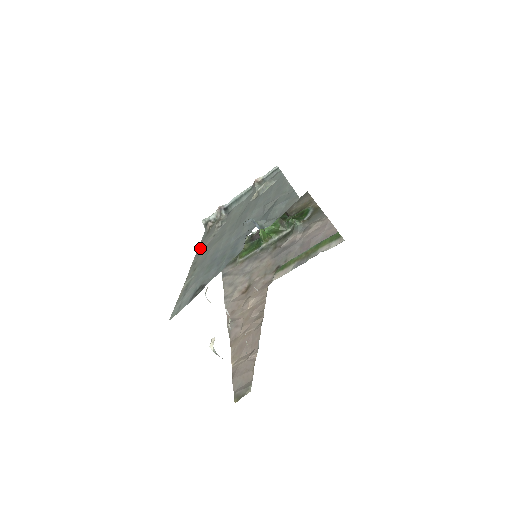
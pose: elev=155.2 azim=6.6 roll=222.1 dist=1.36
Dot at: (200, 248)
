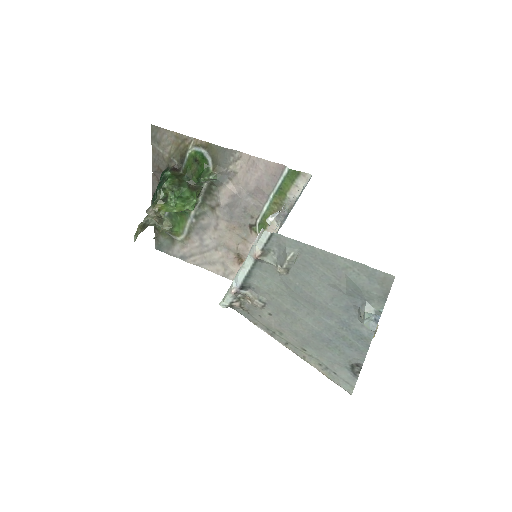
Dot at: (265, 328)
